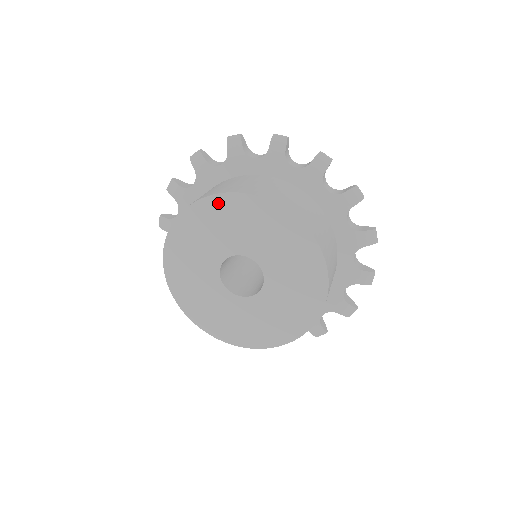
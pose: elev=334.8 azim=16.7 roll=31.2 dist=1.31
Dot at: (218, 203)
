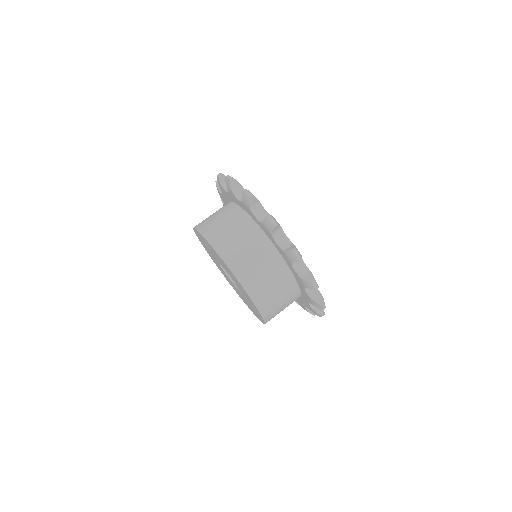
Dot at: (197, 233)
